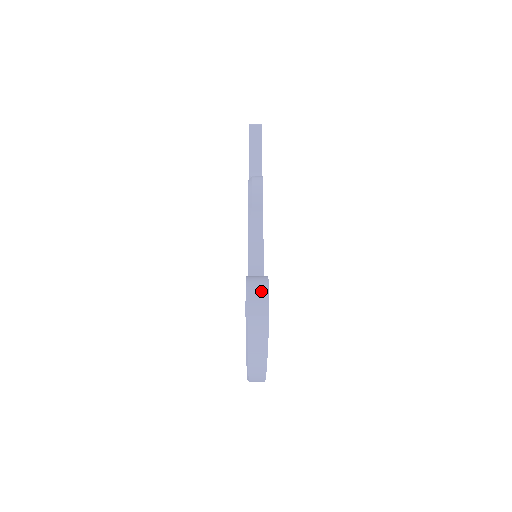
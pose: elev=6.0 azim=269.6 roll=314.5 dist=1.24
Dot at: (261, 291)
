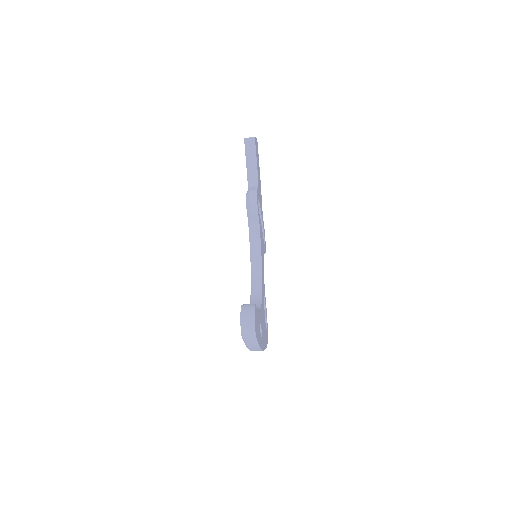
Dot at: (250, 320)
